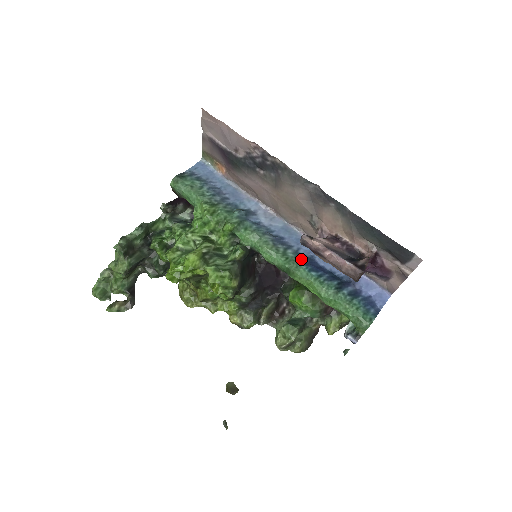
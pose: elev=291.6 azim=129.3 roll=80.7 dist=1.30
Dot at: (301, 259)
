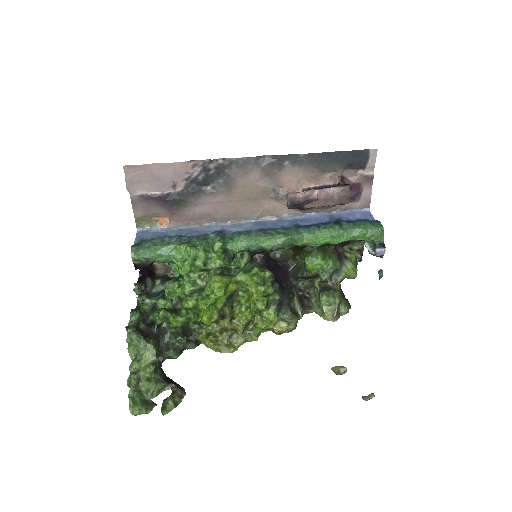
Dot at: (293, 228)
